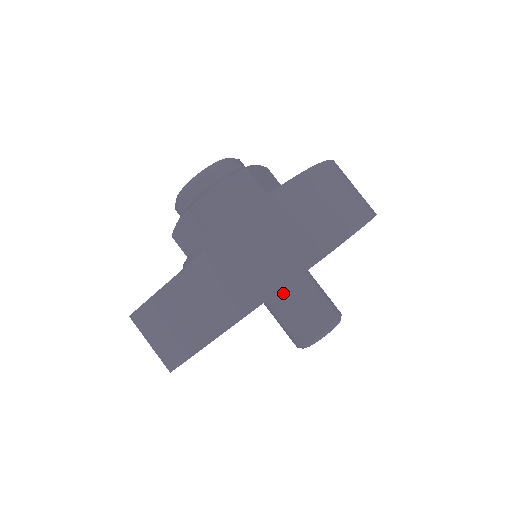
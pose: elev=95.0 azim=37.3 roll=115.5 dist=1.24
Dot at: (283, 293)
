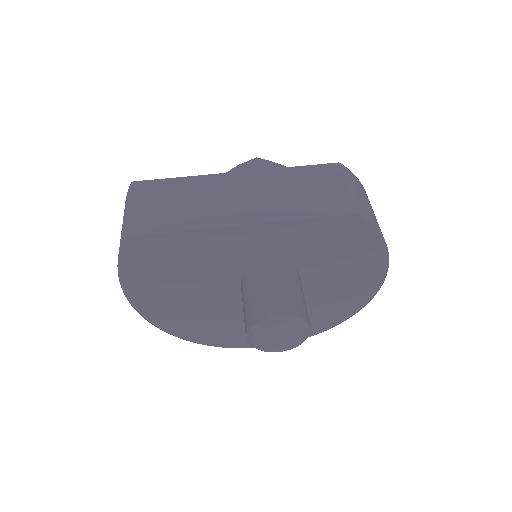
Dot at: (276, 266)
